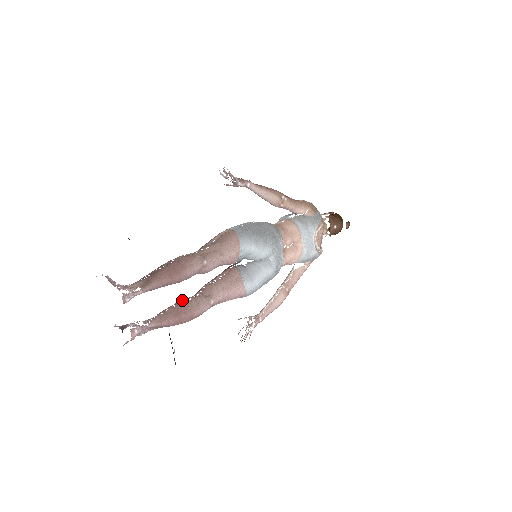
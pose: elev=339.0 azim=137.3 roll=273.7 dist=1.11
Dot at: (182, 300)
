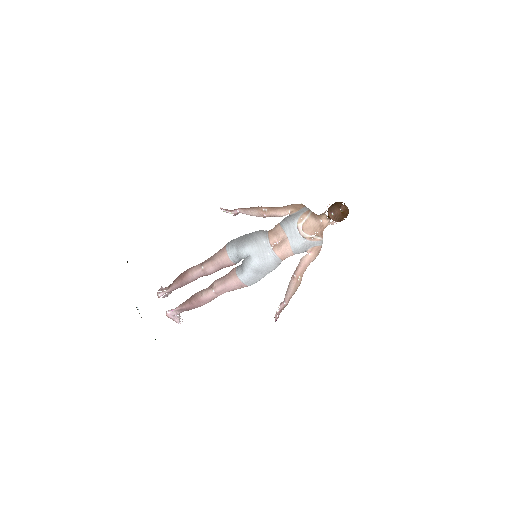
Dot at: occluded
